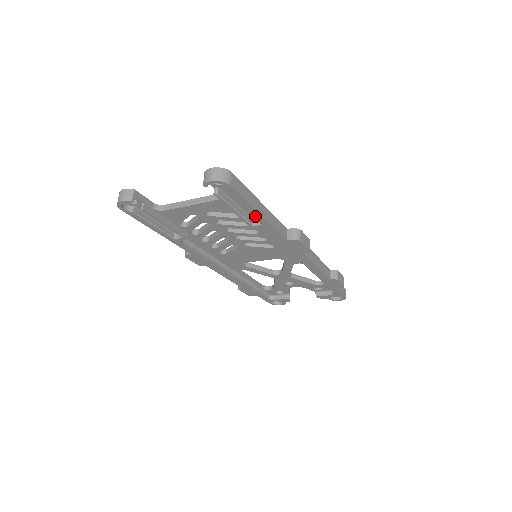
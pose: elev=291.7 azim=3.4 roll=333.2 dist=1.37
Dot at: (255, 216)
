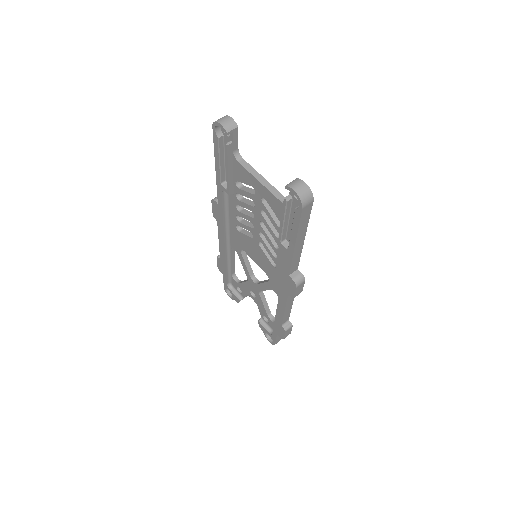
Dot at: (291, 241)
